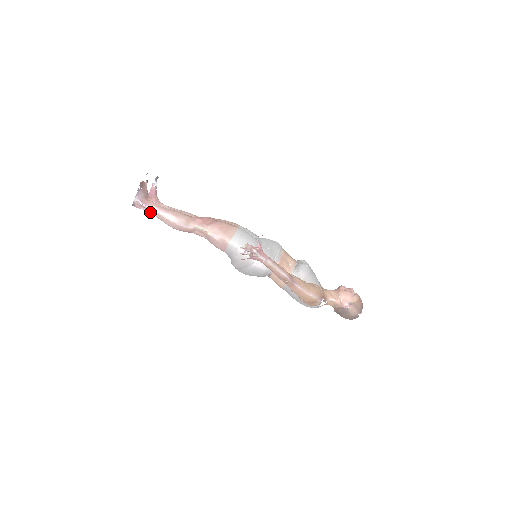
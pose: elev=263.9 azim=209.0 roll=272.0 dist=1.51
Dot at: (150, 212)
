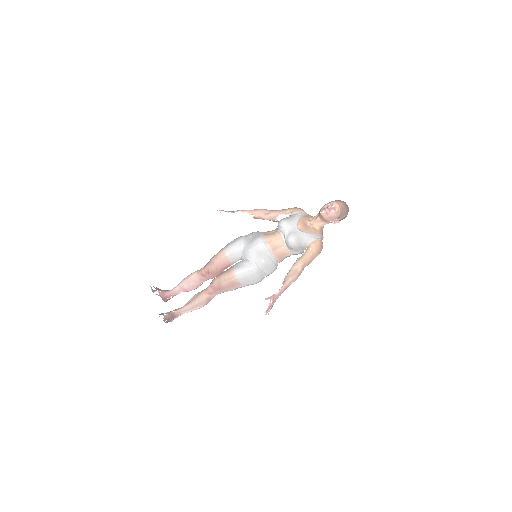
Dot at: (184, 313)
